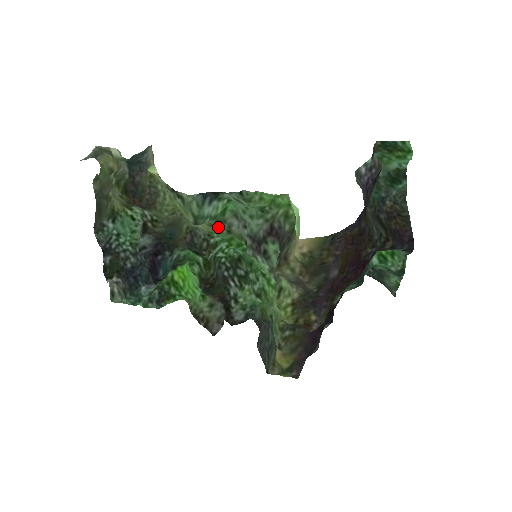
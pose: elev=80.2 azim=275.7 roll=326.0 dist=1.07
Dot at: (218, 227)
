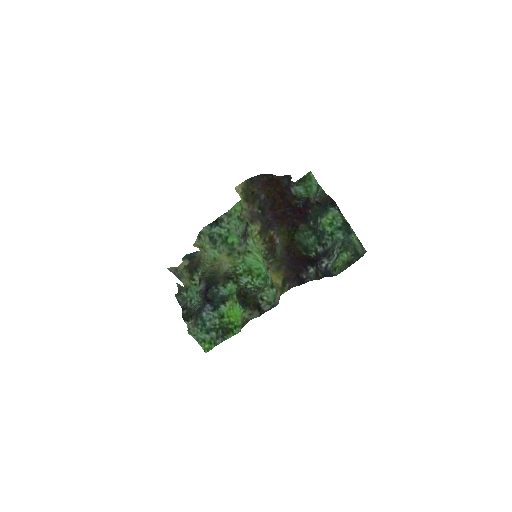
Dot at: (233, 255)
